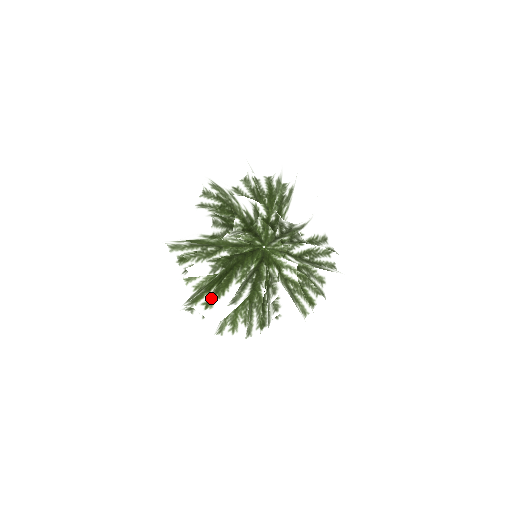
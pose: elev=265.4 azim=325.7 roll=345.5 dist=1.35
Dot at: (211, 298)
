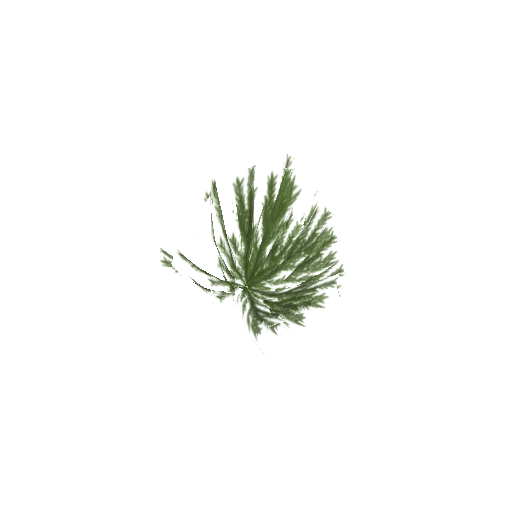
Dot at: occluded
